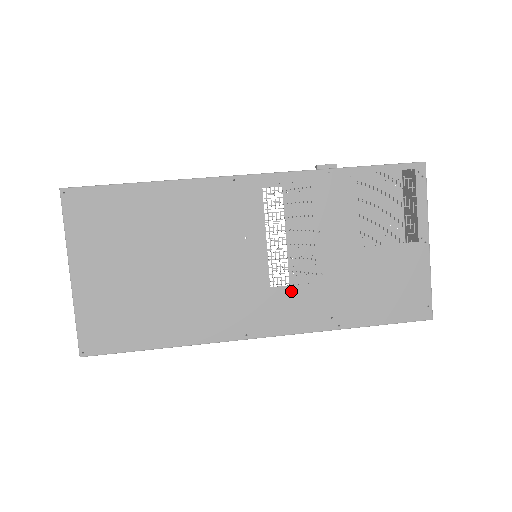
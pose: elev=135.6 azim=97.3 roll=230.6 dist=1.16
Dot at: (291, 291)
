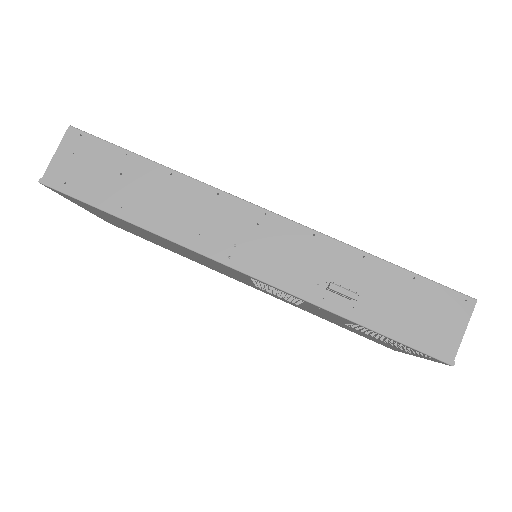
Dot at: occluded
